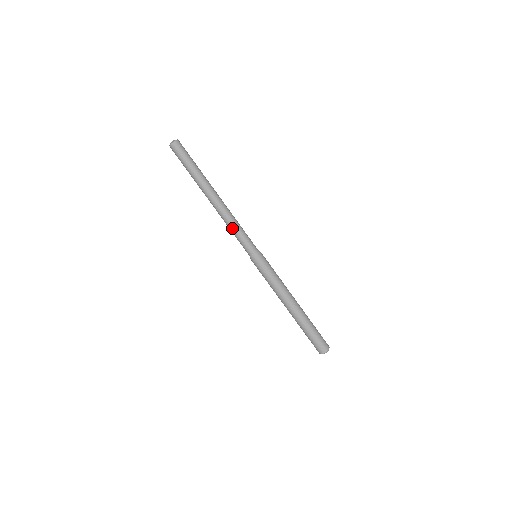
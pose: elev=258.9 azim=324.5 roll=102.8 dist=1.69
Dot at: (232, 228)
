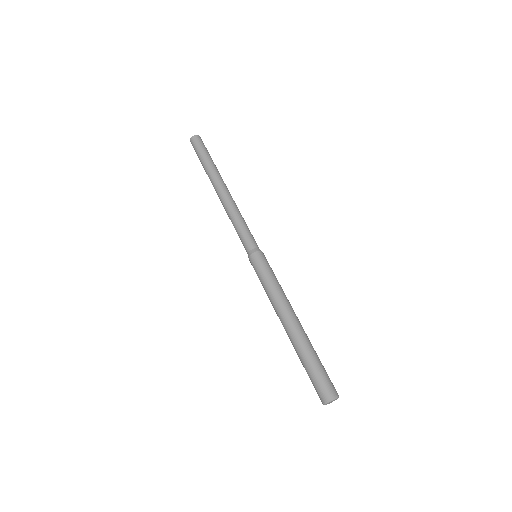
Dot at: (233, 220)
